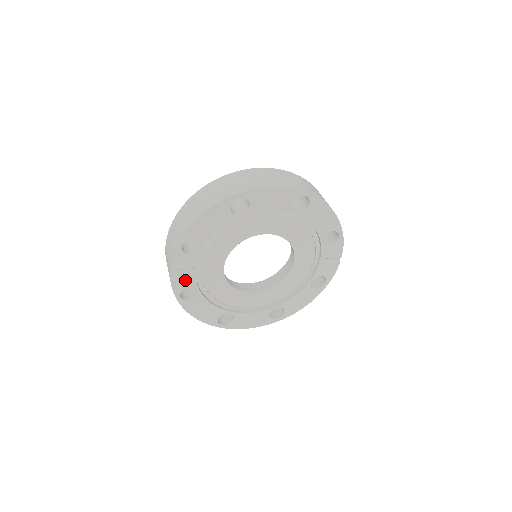
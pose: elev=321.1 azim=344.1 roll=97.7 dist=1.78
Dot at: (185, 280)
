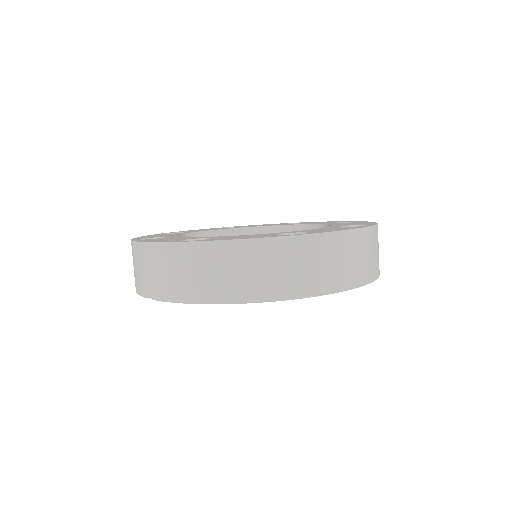
Dot at: occluded
